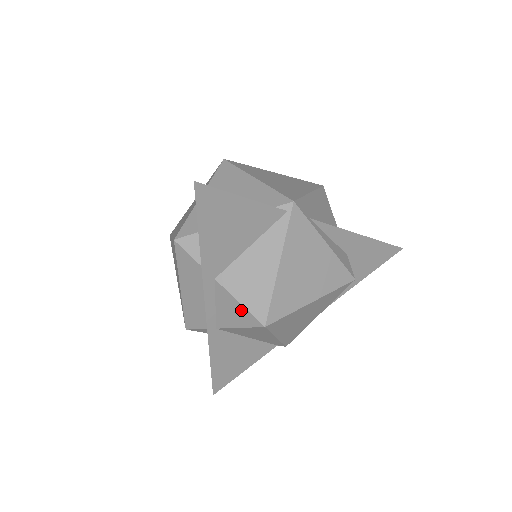
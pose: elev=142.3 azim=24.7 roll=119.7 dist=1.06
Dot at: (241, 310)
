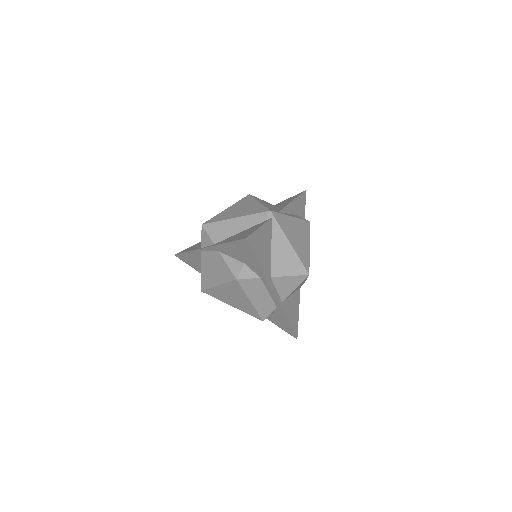
Dot at: (293, 279)
